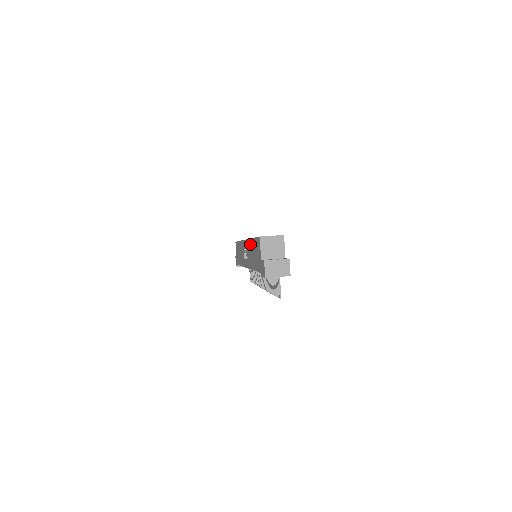
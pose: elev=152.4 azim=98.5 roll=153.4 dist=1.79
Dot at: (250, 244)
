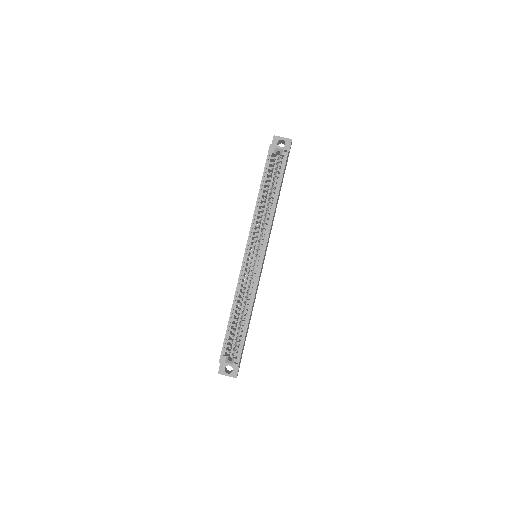
Dot at: (234, 300)
